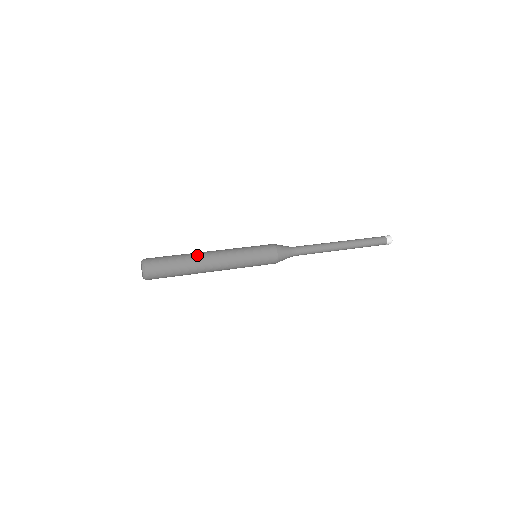
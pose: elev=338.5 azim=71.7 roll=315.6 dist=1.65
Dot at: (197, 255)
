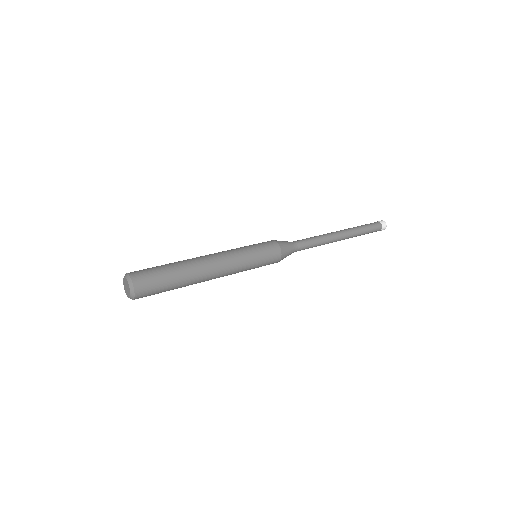
Dot at: (188, 259)
